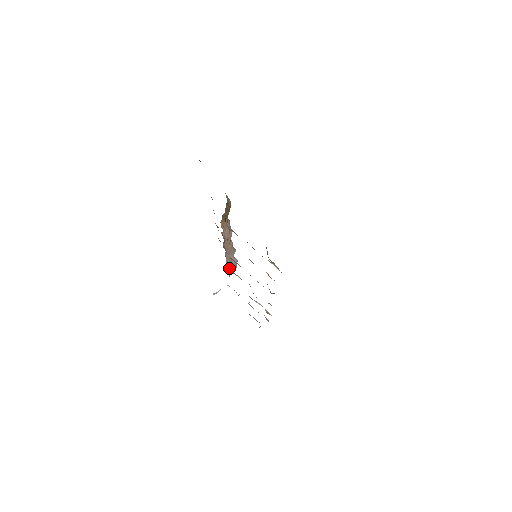
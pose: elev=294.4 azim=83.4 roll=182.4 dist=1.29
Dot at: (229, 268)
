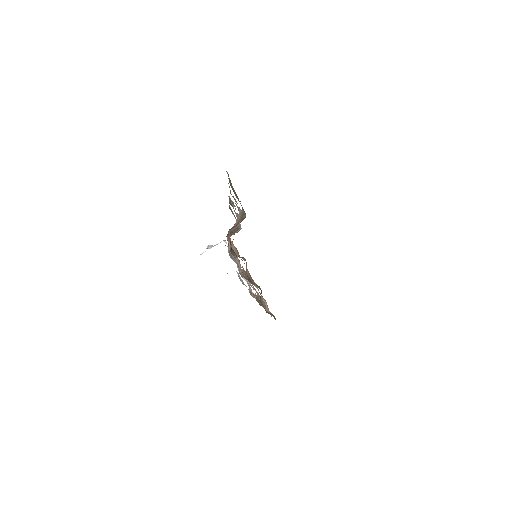
Dot at: (230, 236)
